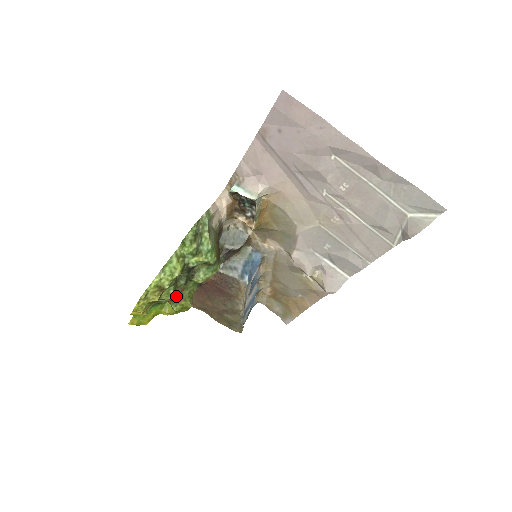
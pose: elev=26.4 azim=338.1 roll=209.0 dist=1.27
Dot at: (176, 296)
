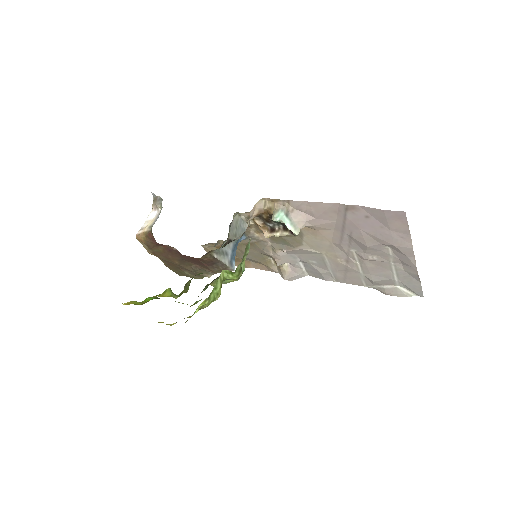
Dot at: occluded
